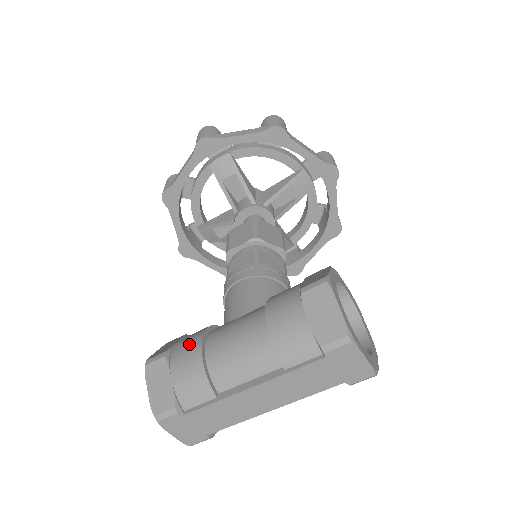
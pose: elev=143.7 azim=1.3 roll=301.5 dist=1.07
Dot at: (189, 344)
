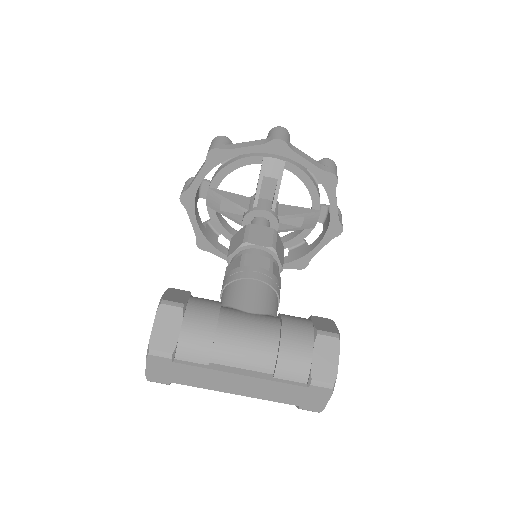
Dot at: (206, 310)
